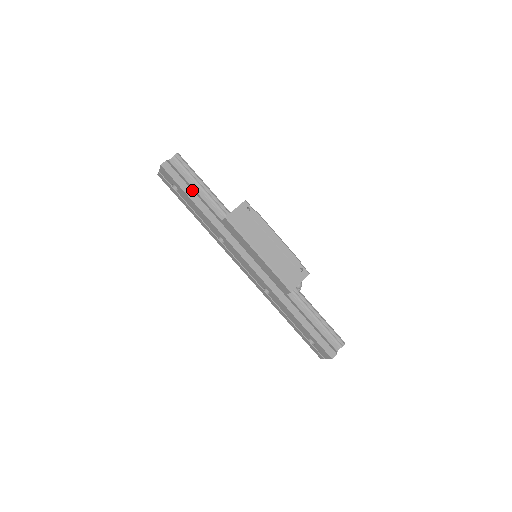
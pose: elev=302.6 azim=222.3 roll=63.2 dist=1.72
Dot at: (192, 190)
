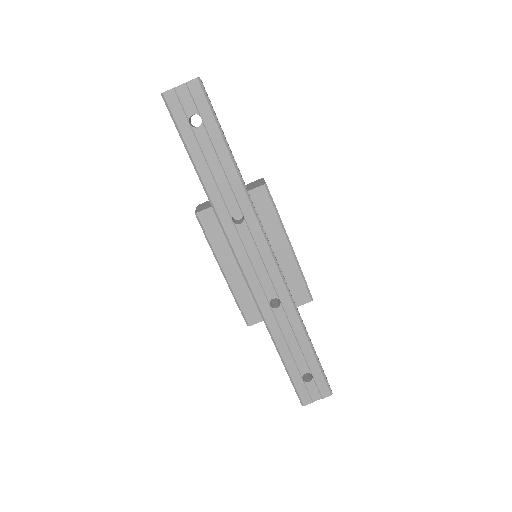
Dot at: occluded
